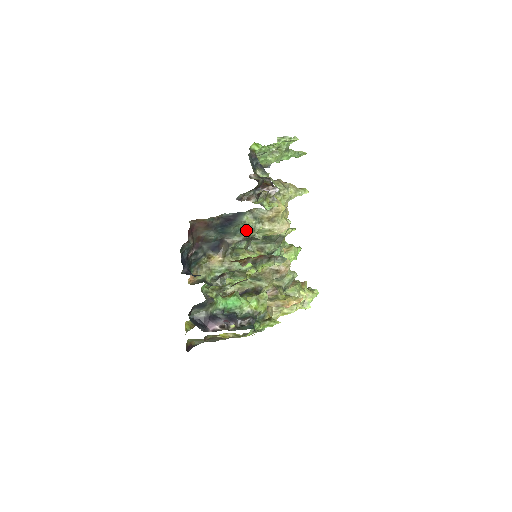
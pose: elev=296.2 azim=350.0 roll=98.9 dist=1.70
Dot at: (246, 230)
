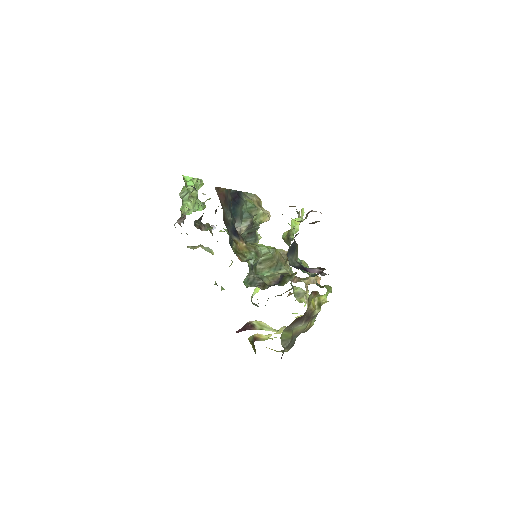
Dot at: (249, 212)
